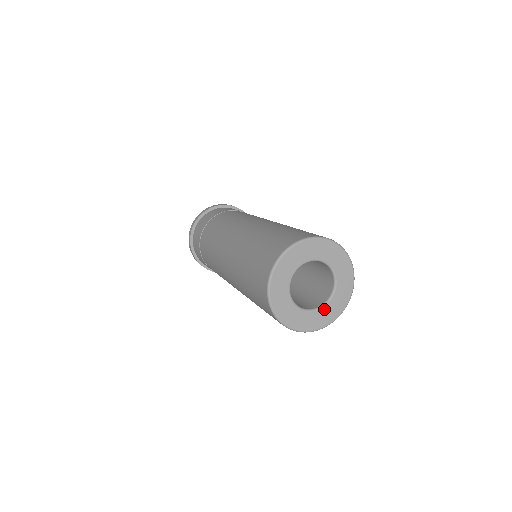
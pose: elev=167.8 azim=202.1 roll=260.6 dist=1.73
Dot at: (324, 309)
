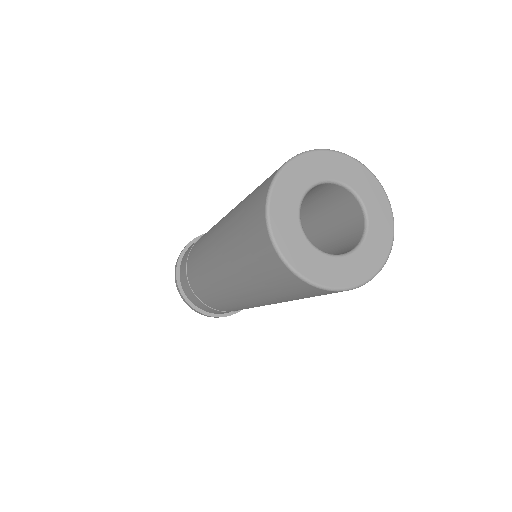
Dot at: (322, 257)
